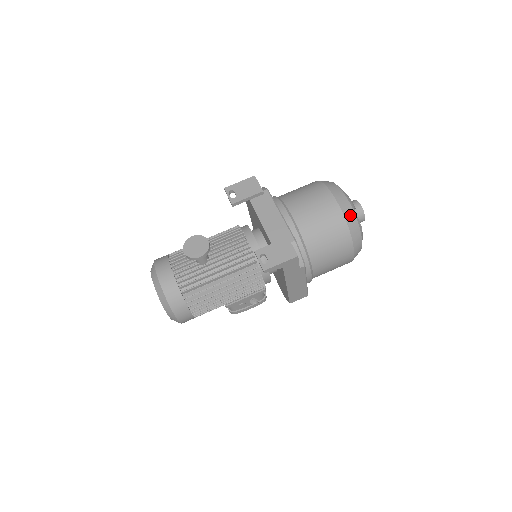
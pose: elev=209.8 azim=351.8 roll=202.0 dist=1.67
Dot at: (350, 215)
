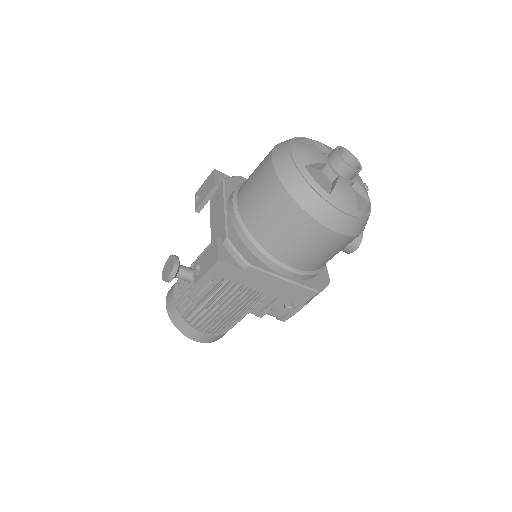
Dot at: (293, 180)
